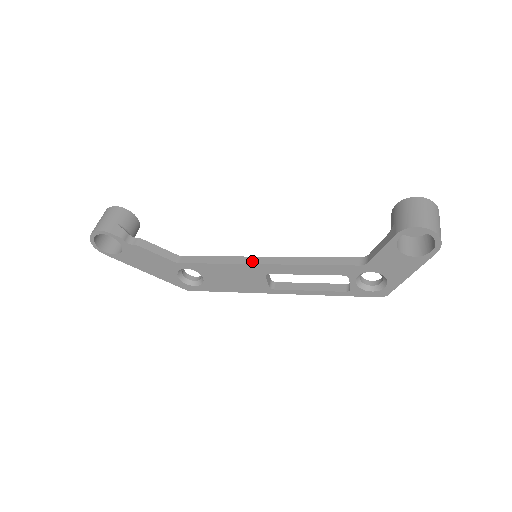
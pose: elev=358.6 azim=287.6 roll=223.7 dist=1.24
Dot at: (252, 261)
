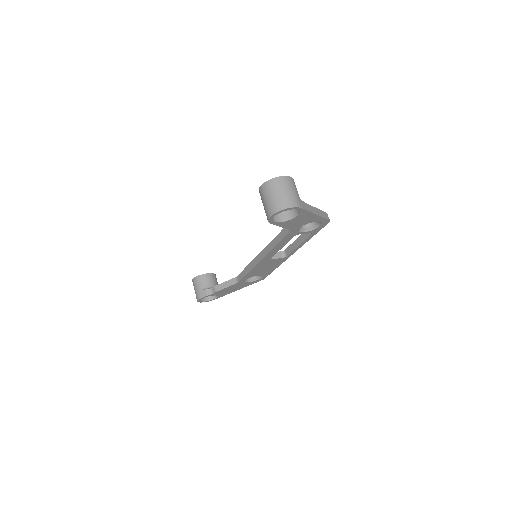
Dot at: (256, 261)
